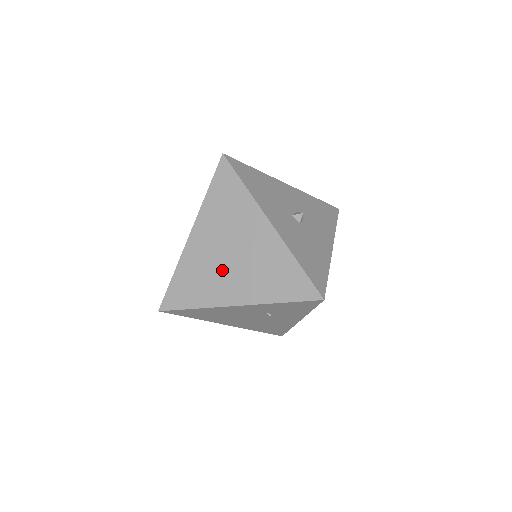
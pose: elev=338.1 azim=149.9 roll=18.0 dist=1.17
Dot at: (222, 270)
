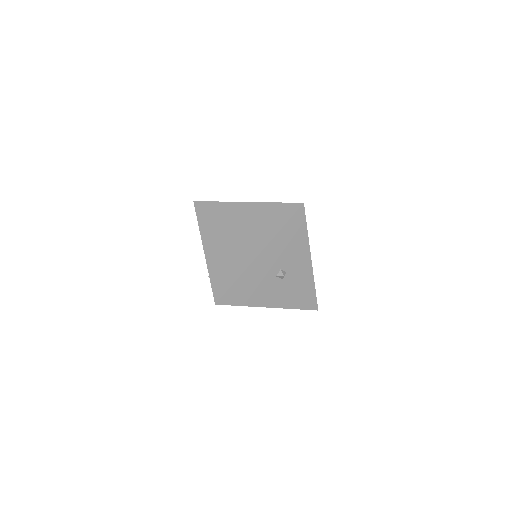
Dot at: (225, 232)
